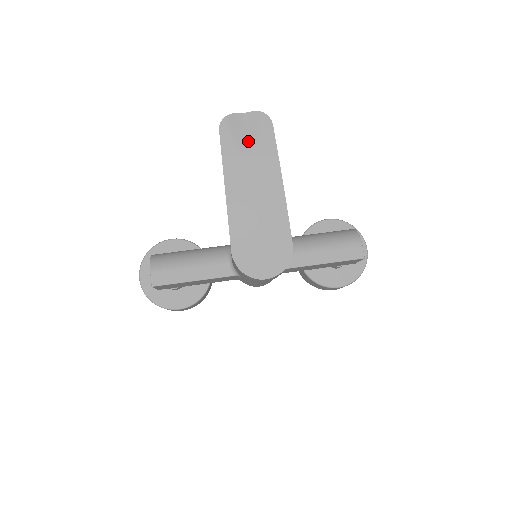
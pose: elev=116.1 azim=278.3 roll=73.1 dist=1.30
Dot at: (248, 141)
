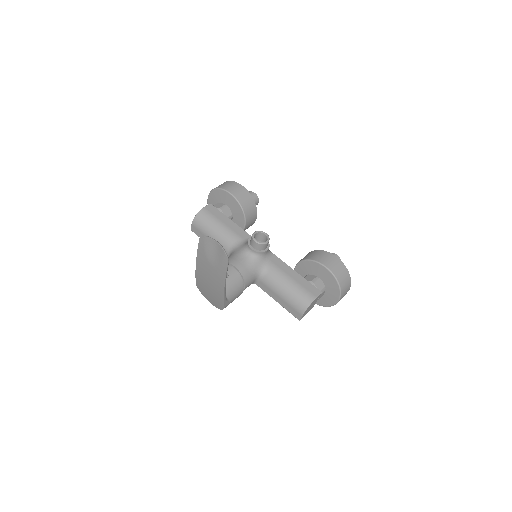
Dot at: (213, 257)
